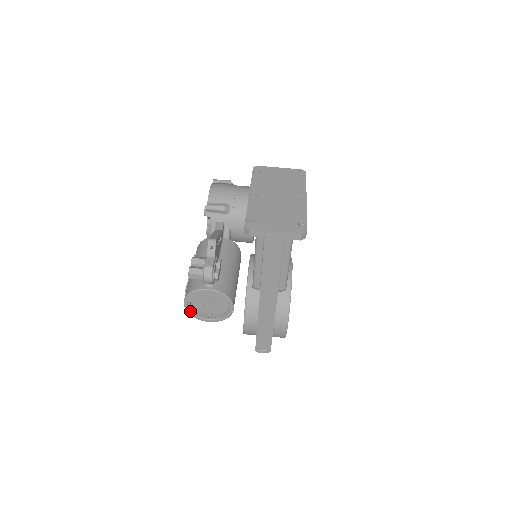
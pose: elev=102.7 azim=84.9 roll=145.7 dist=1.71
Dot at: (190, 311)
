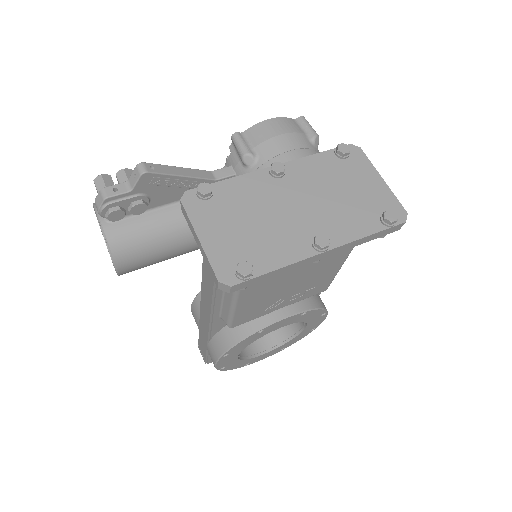
Dot at: occluded
